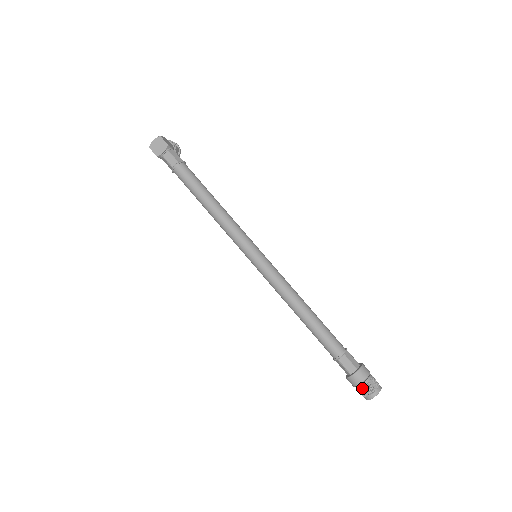
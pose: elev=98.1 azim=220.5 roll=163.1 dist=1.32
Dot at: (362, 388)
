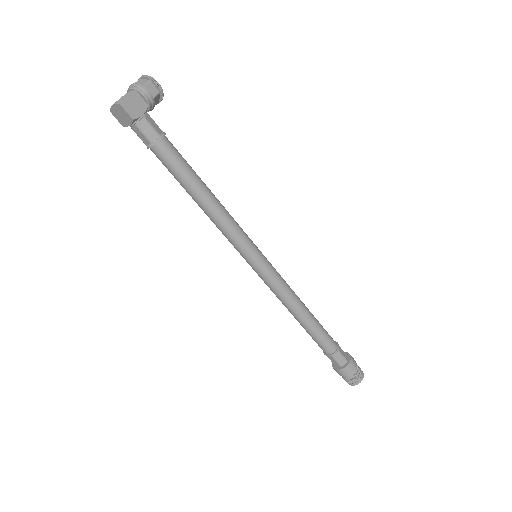
Dot at: (342, 377)
